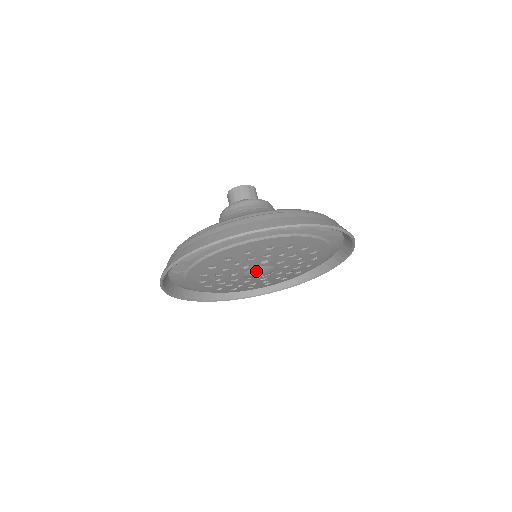
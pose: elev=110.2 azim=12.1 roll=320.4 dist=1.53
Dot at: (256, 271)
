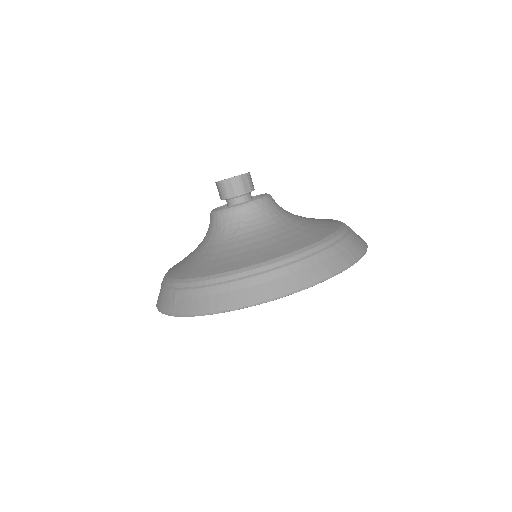
Dot at: occluded
